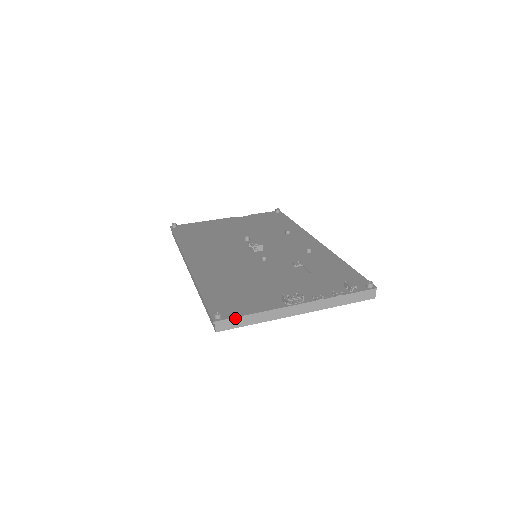
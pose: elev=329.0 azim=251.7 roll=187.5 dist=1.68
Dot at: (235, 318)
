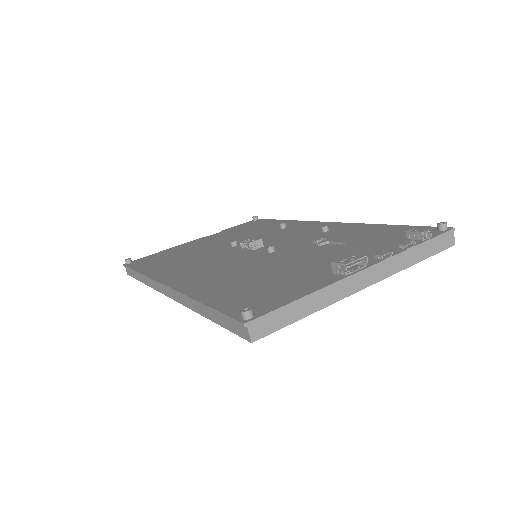
Dot at: (277, 310)
